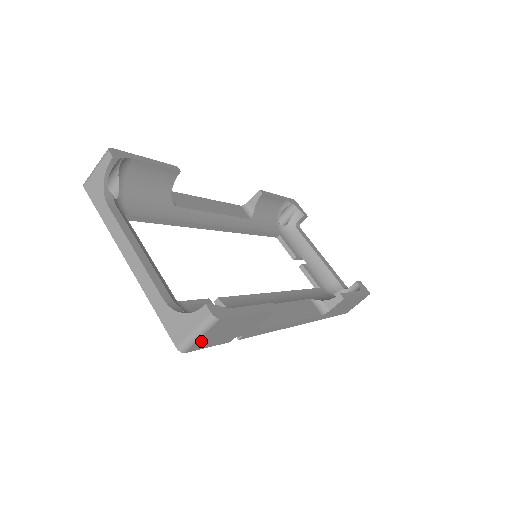
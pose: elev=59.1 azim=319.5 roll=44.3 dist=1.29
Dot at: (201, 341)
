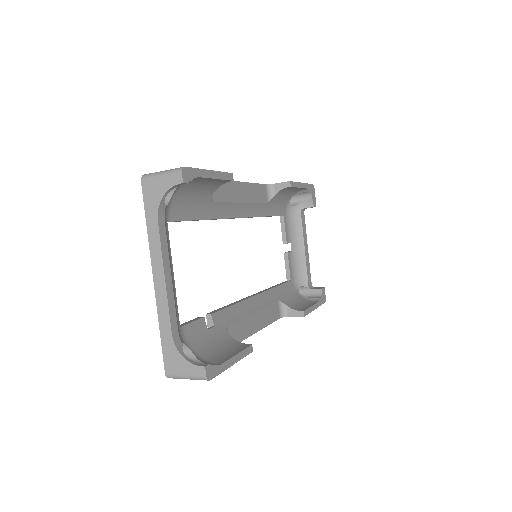
Dot at: occluded
